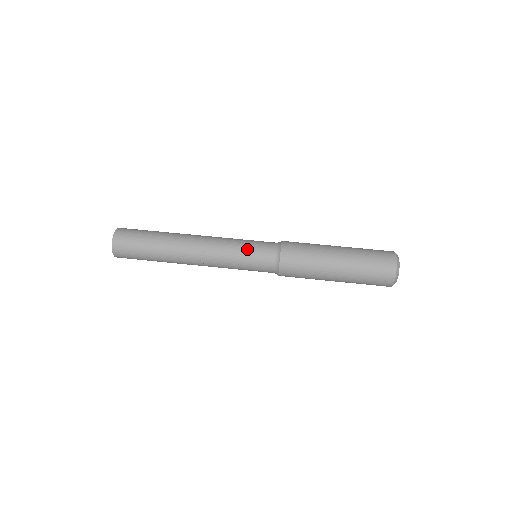
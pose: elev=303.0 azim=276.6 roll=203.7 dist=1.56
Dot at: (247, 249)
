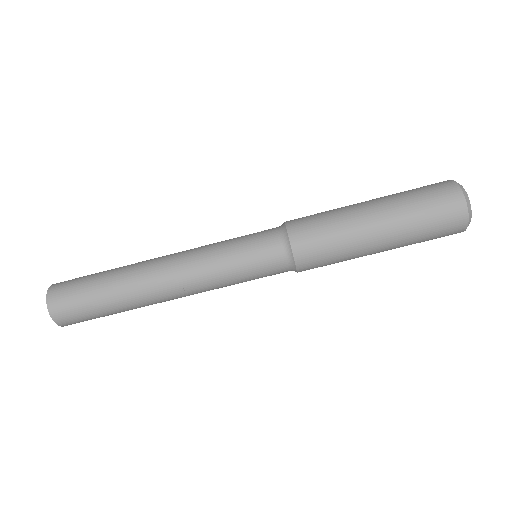
Dot at: (248, 280)
